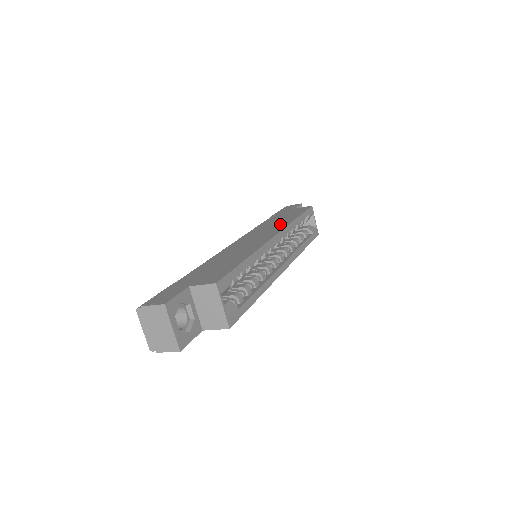
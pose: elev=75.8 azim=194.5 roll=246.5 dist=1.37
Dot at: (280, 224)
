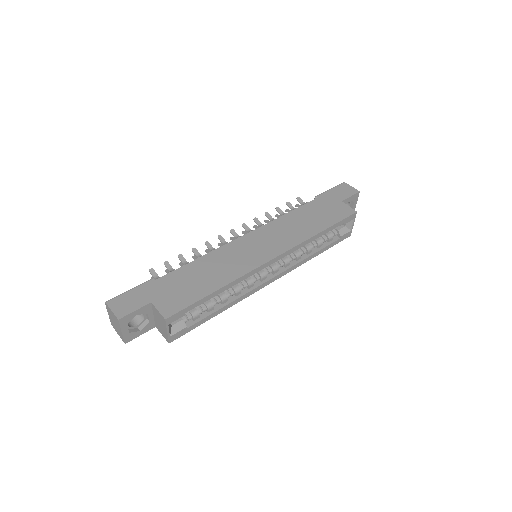
Dot at: (298, 234)
